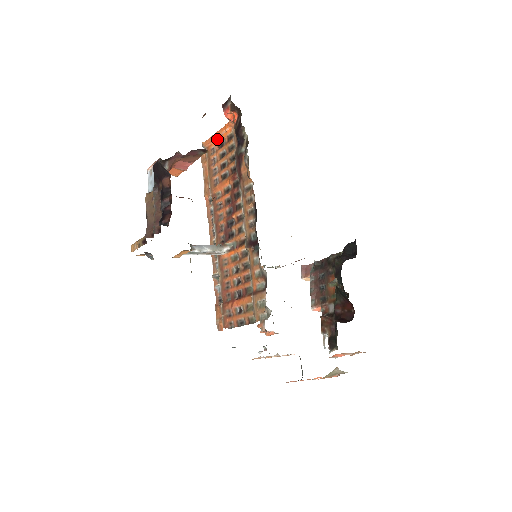
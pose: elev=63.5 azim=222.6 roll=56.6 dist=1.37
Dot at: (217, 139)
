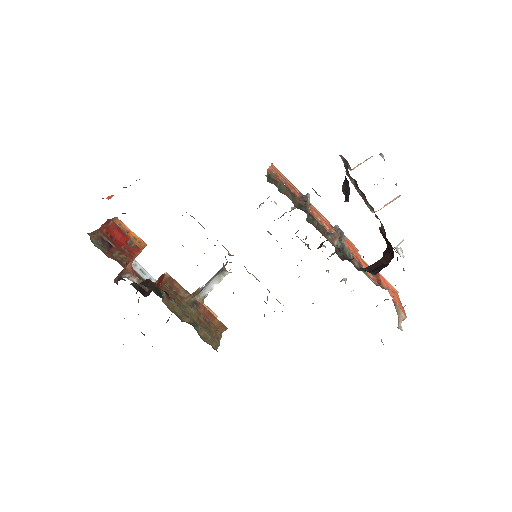
Dot at: occluded
